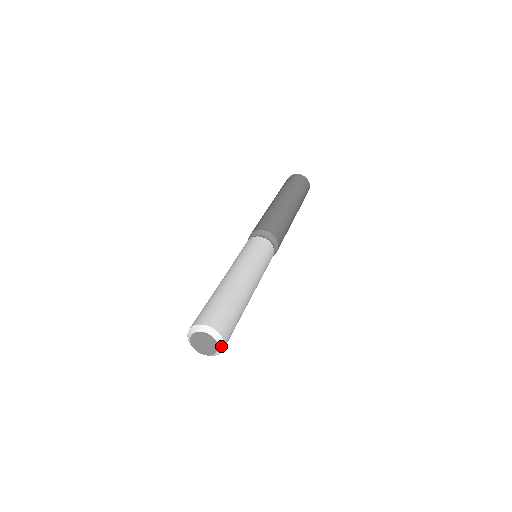
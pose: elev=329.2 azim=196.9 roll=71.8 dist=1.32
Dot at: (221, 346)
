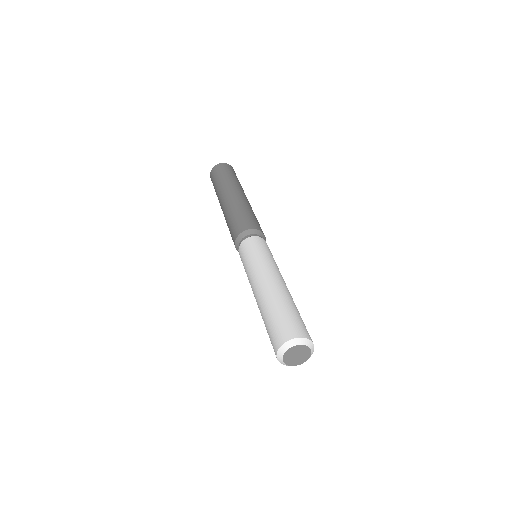
Dot at: (310, 356)
